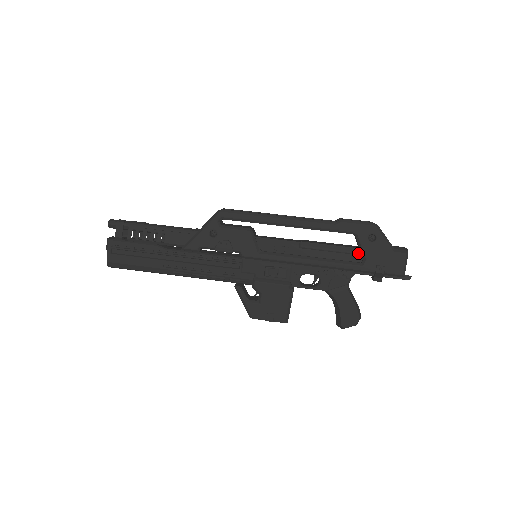
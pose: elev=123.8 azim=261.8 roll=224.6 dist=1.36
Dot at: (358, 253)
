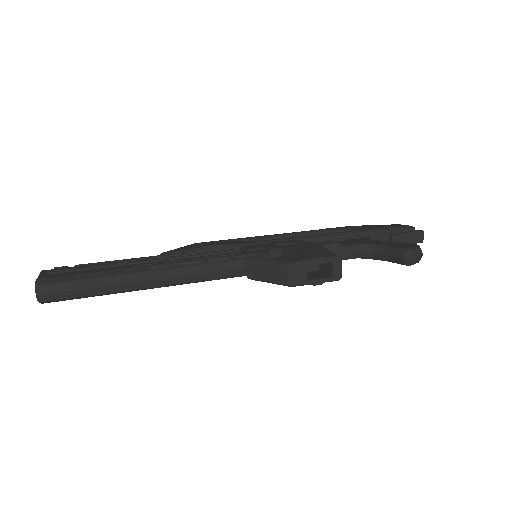
Dot at: occluded
